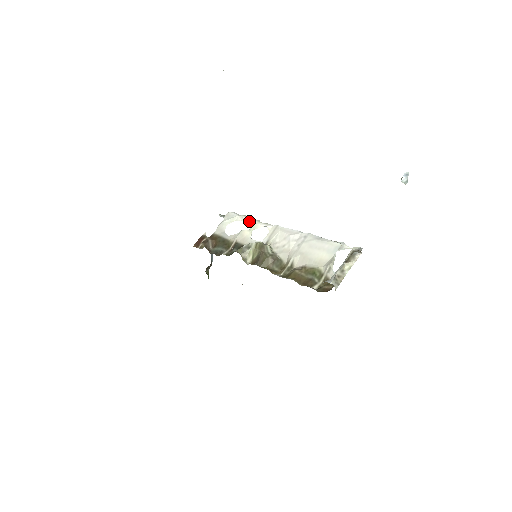
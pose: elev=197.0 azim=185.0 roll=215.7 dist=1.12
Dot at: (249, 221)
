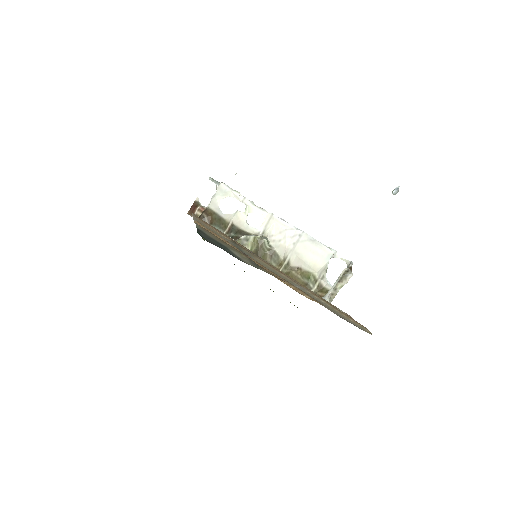
Dot at: (243, 202)
